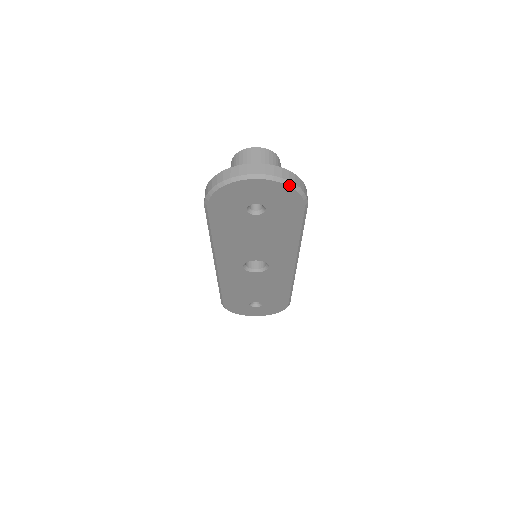
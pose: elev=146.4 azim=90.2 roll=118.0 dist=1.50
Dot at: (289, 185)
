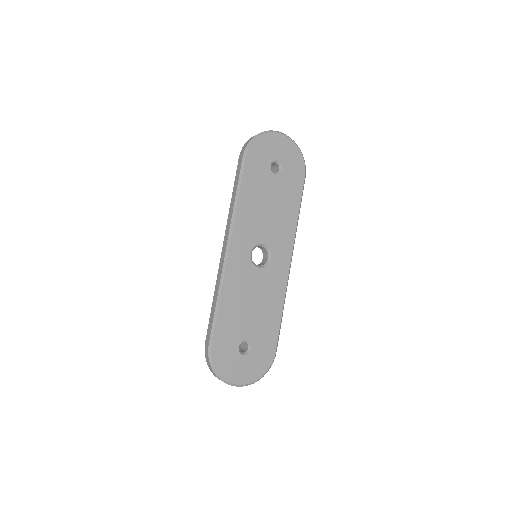
Dot at: (298, 148)
